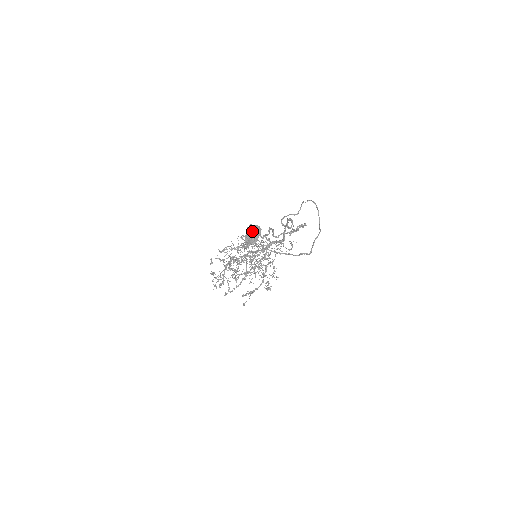
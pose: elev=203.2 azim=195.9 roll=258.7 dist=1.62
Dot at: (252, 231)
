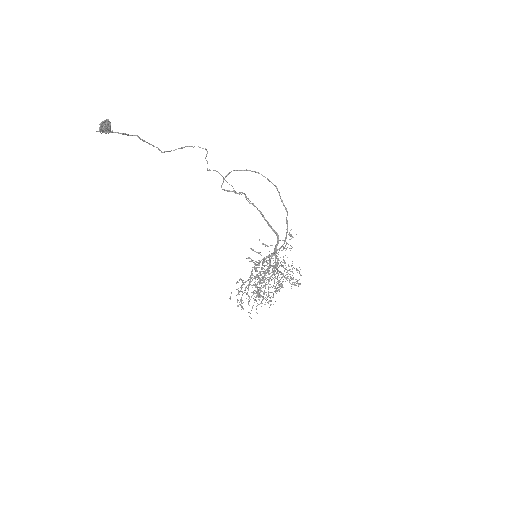
Dot at: occluded
